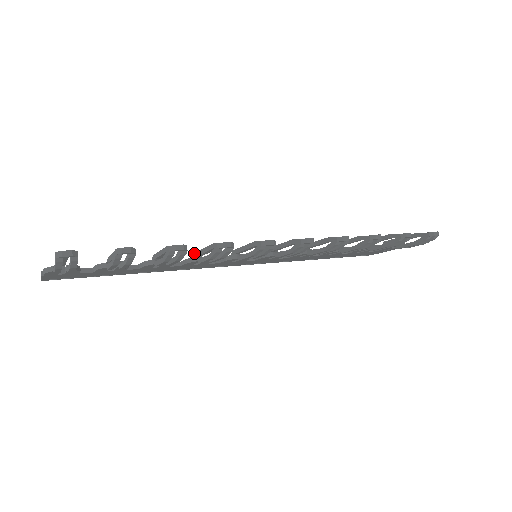
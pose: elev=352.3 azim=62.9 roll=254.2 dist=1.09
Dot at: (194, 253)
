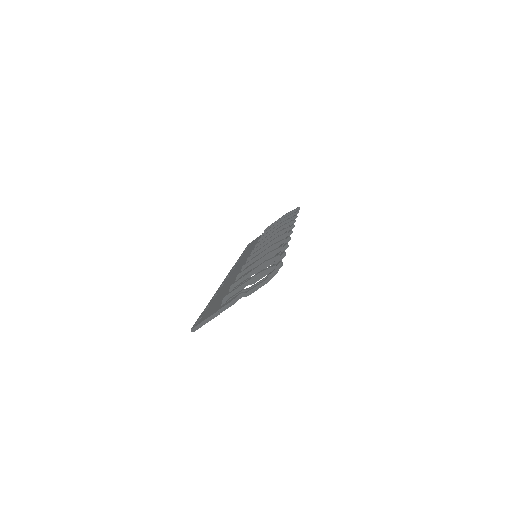
Dot at: (243, 266)
